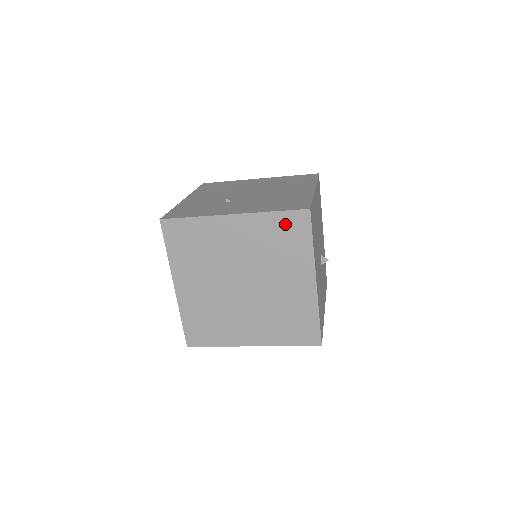
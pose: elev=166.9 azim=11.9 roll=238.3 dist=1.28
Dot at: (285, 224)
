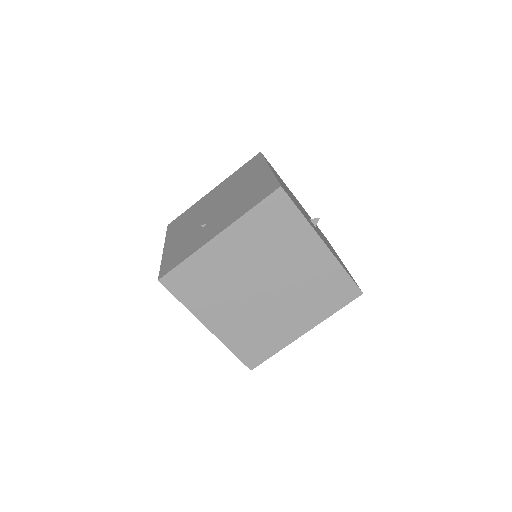
Dot at: (268, 213)
